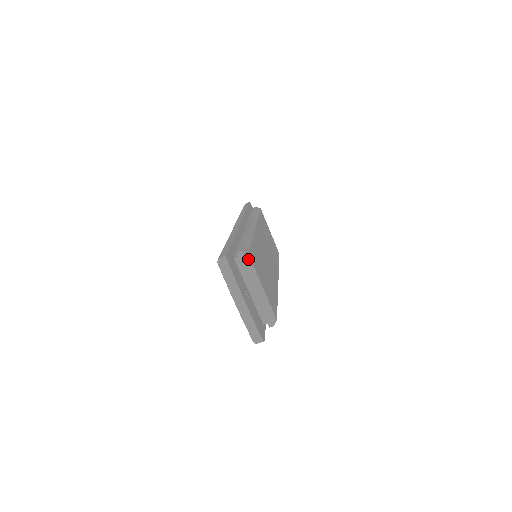
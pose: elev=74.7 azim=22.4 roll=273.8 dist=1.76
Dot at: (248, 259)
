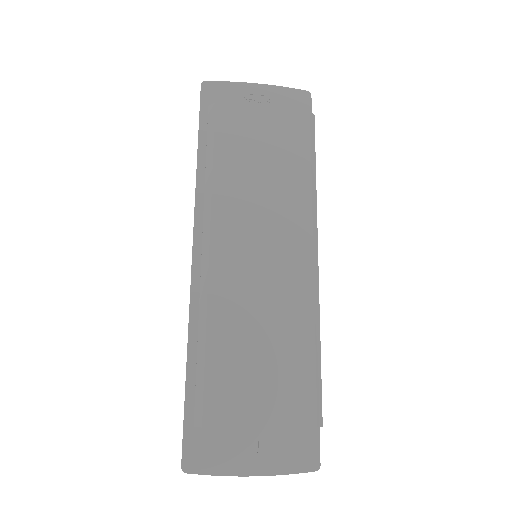
Dot at: (210, 427)
